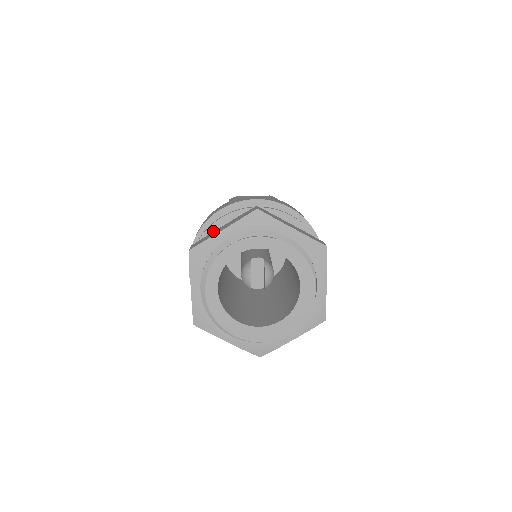
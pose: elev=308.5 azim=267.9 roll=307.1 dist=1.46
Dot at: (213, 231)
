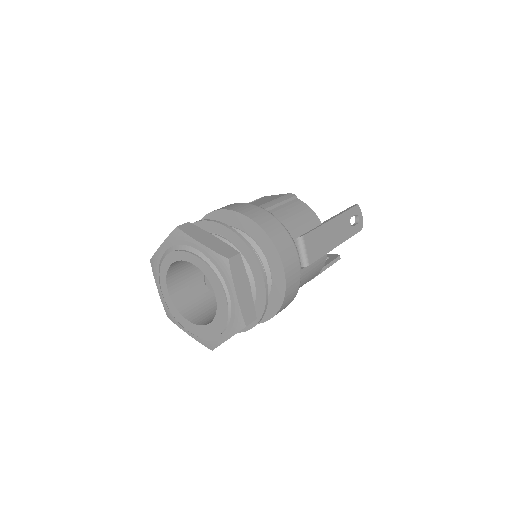
Dot at: occluded
